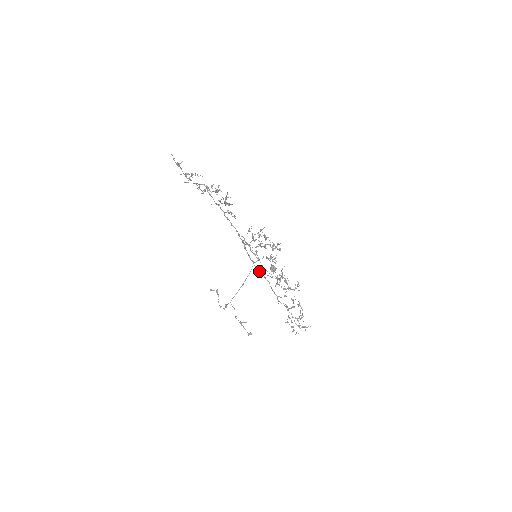
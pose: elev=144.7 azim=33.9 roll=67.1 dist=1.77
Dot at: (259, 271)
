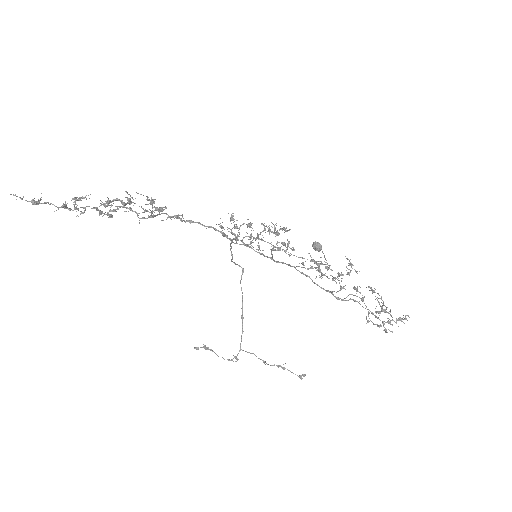
Dot at: occluded
